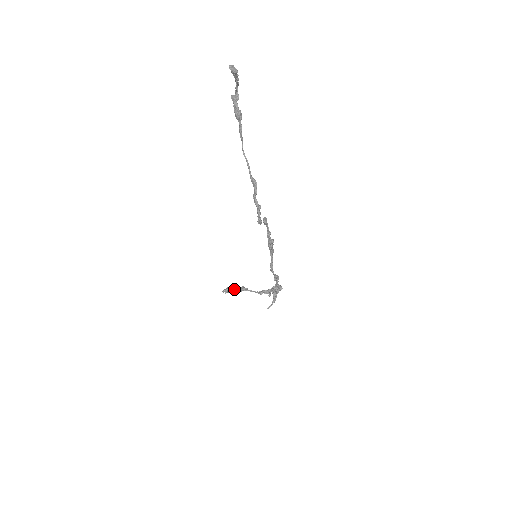
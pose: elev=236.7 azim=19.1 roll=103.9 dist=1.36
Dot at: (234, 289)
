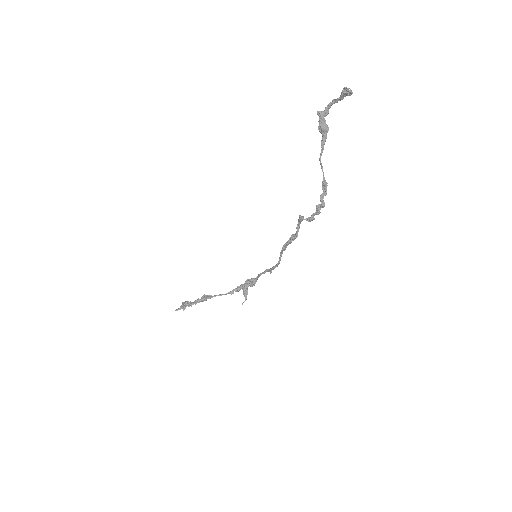
Dot at: (192, 302)
